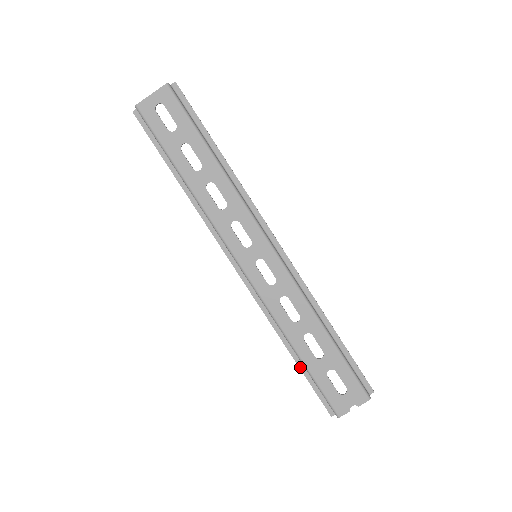
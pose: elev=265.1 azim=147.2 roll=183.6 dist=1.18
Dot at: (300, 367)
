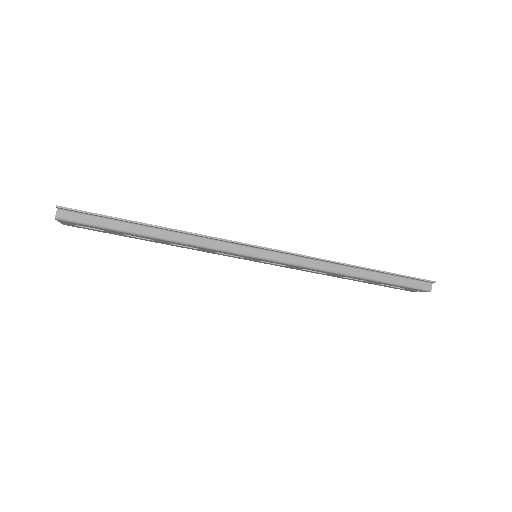
Dot at: occluded
